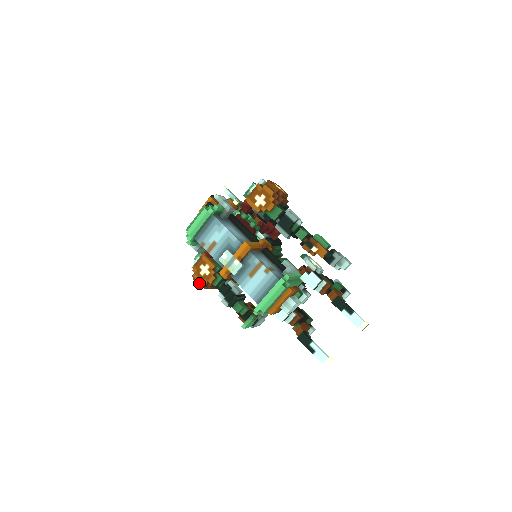
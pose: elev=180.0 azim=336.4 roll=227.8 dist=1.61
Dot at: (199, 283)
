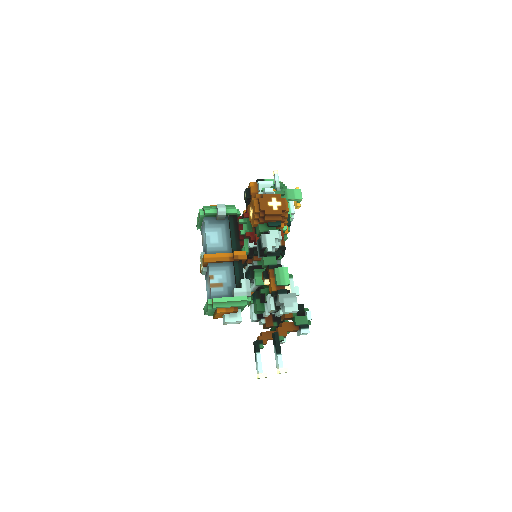
Dot at: occluded
